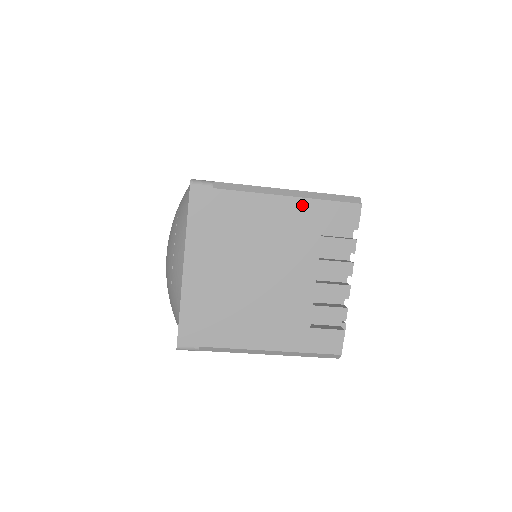
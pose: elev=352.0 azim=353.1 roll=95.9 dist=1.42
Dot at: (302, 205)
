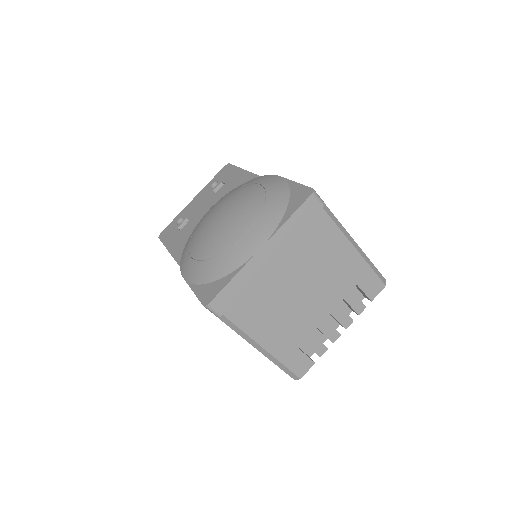
Dot at: (358, 261)
